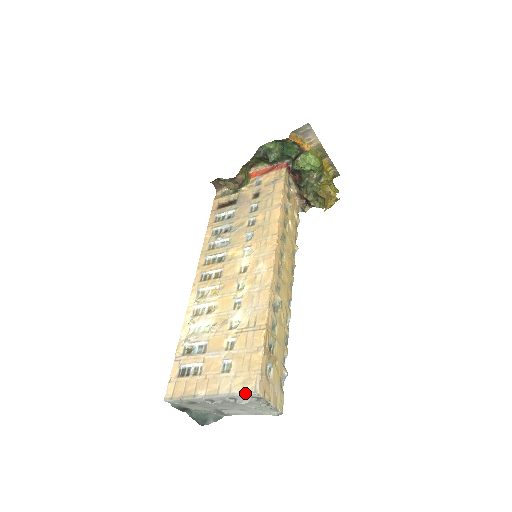
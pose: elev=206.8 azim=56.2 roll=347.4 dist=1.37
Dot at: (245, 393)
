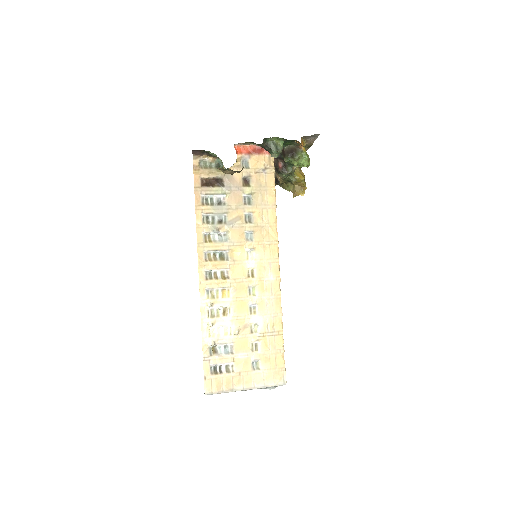
Dot at: (277, 385)
